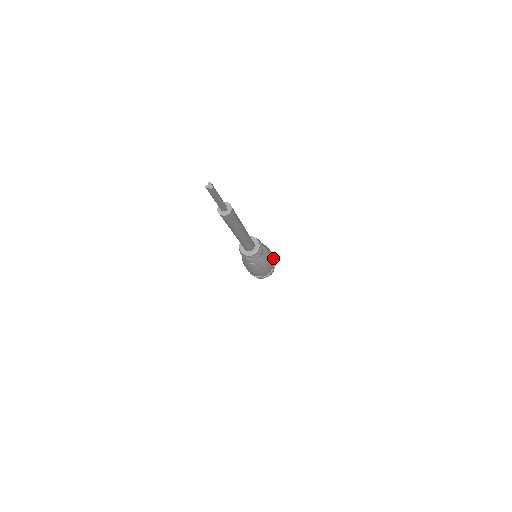
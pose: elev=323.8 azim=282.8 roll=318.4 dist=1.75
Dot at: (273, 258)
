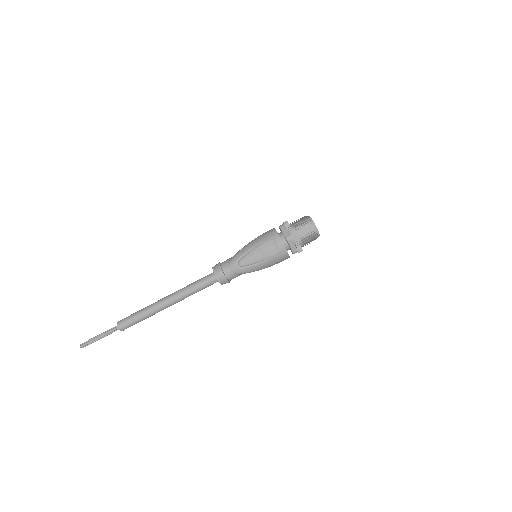
Dot at: (280, 261)
